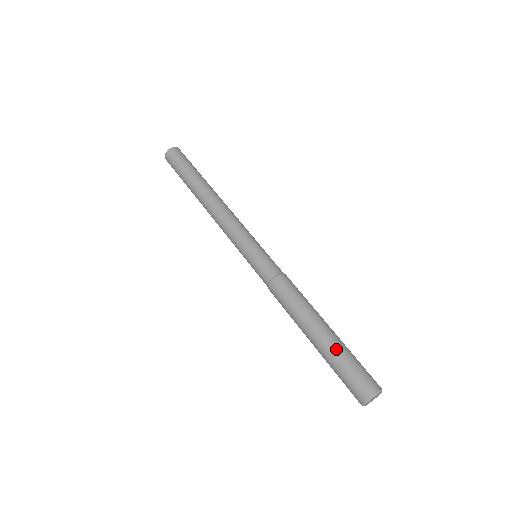
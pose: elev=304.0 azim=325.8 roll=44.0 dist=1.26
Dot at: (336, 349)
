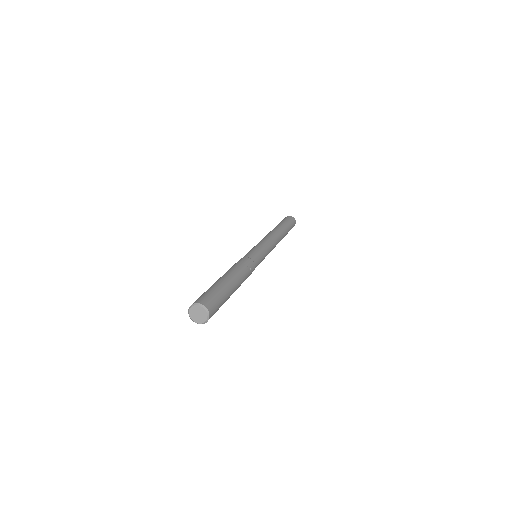
Dot at: (220, 284)
